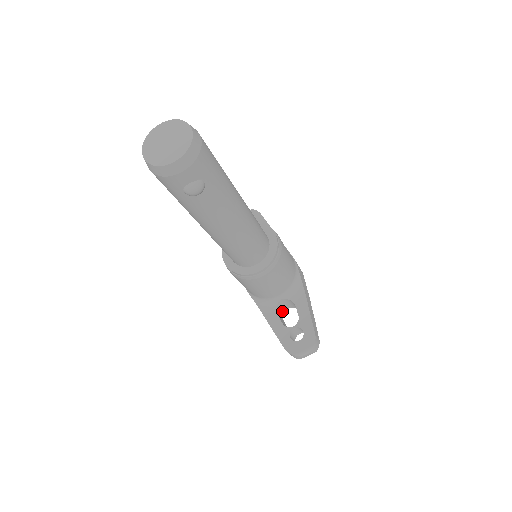
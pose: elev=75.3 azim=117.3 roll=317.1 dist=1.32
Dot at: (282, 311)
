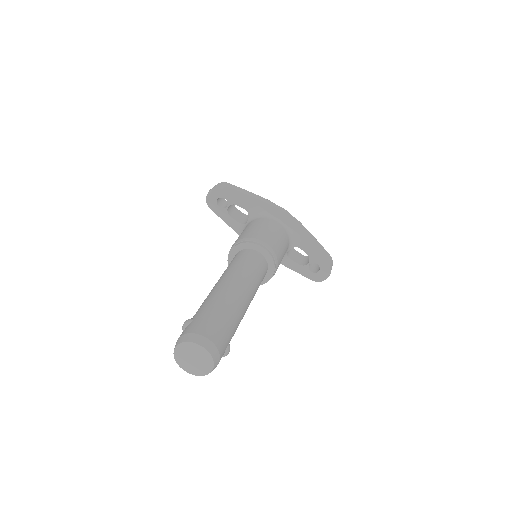
Dot at: occluded
